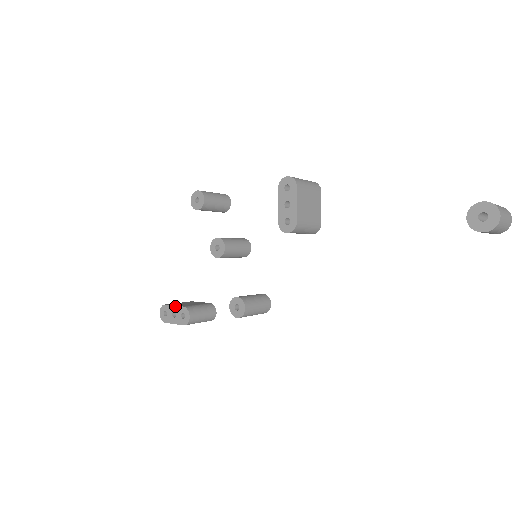
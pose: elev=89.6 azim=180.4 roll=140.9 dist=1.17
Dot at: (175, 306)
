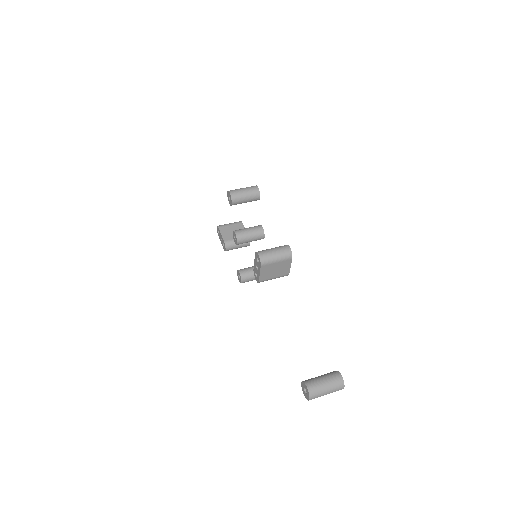
Dot at: (221, 235)
